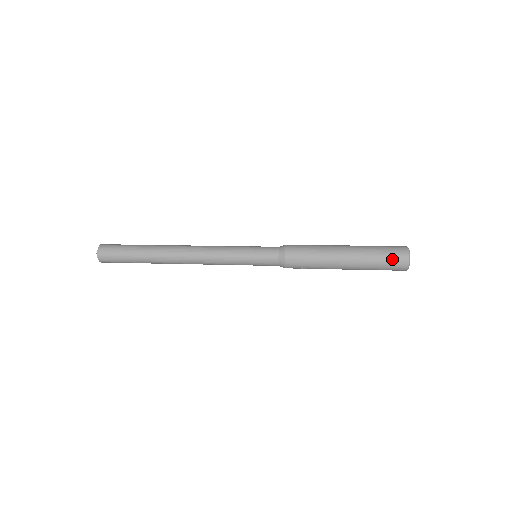
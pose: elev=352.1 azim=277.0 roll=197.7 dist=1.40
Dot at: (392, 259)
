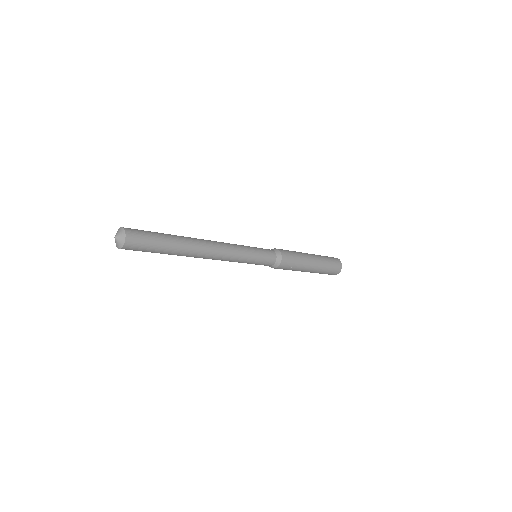
Dot at: (335, 263)
